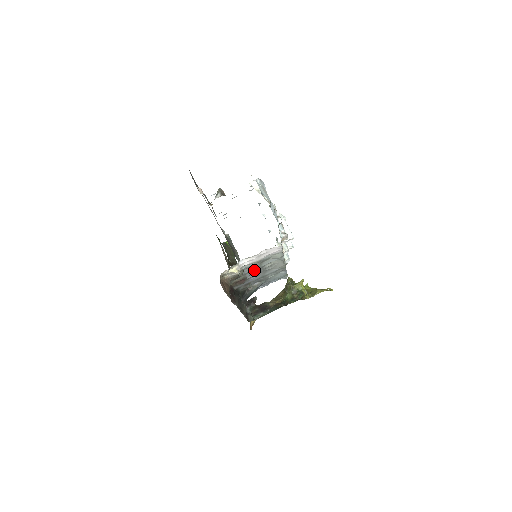
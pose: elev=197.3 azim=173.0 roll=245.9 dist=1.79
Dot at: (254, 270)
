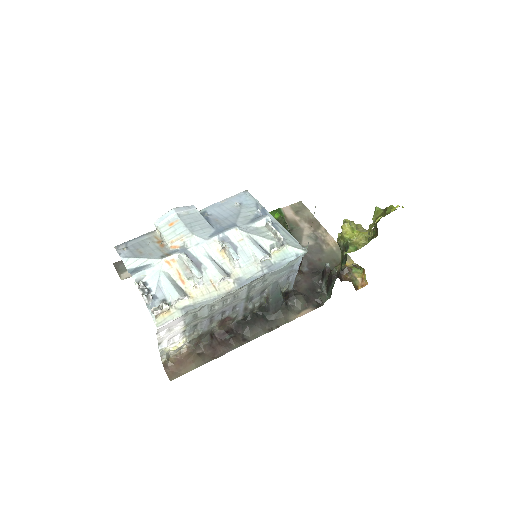
Dot at: (213, 316)
